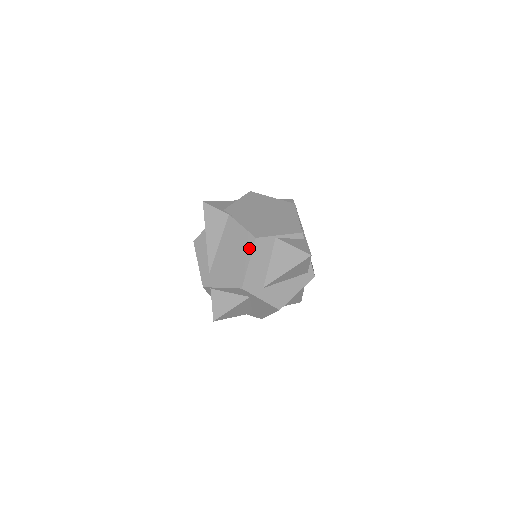
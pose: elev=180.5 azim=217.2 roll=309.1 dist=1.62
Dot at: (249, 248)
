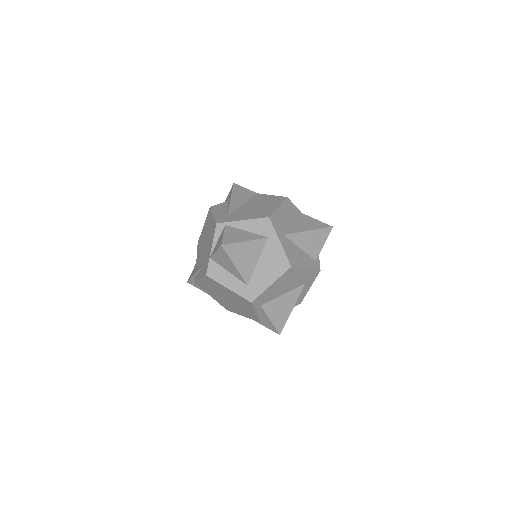
Dot at: (279, 201)
